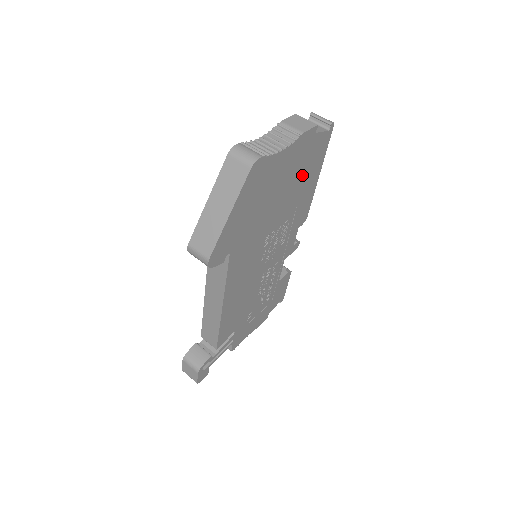
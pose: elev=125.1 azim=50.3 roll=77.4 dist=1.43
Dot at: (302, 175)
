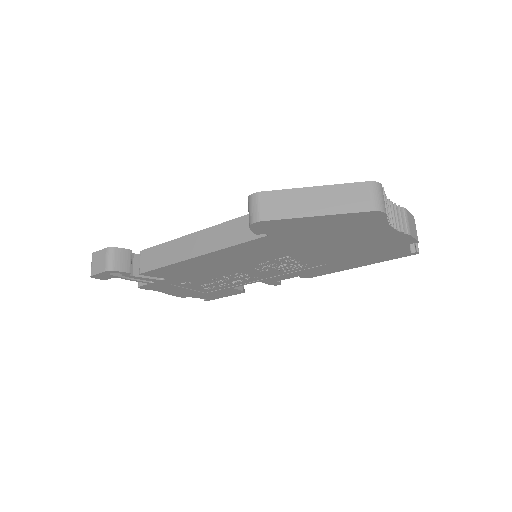
Dot at: (361, 254)
